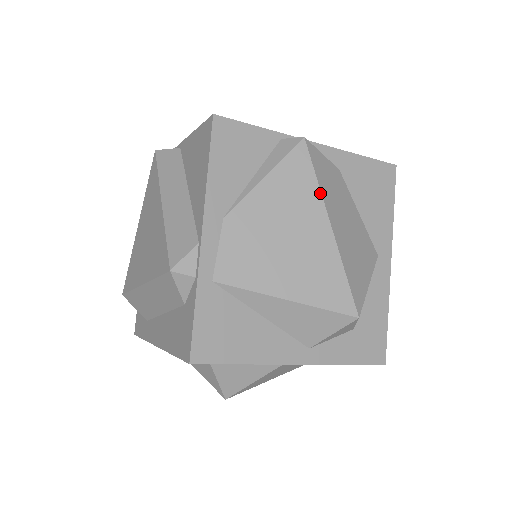
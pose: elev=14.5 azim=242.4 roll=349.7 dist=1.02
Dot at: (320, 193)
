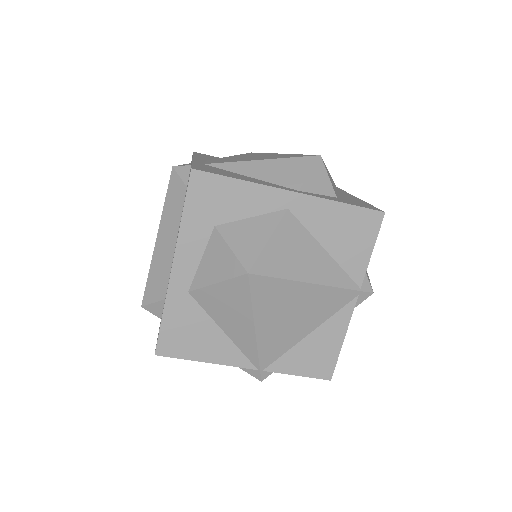
Dot at: (269, 153)
